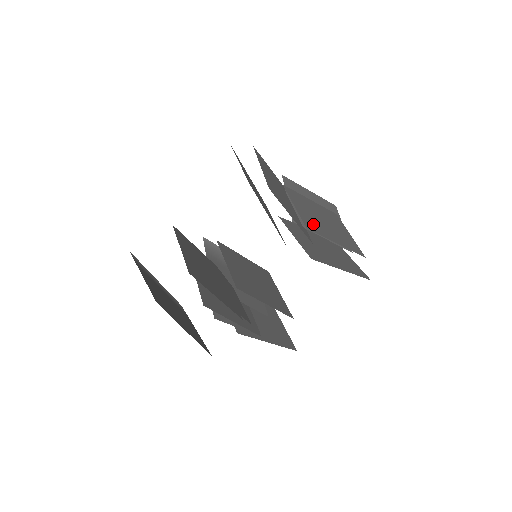
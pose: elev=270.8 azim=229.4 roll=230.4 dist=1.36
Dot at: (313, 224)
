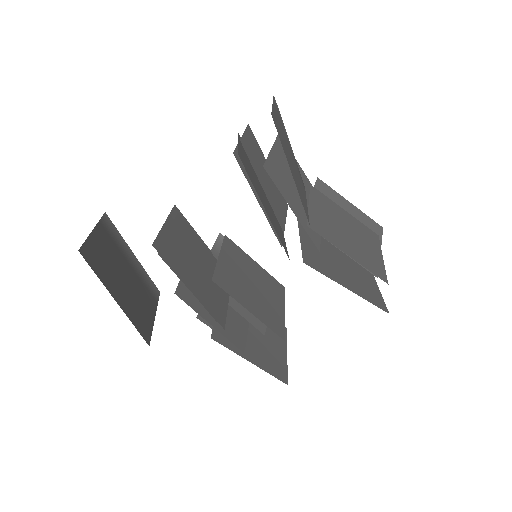
Dot at: (323, 227)
